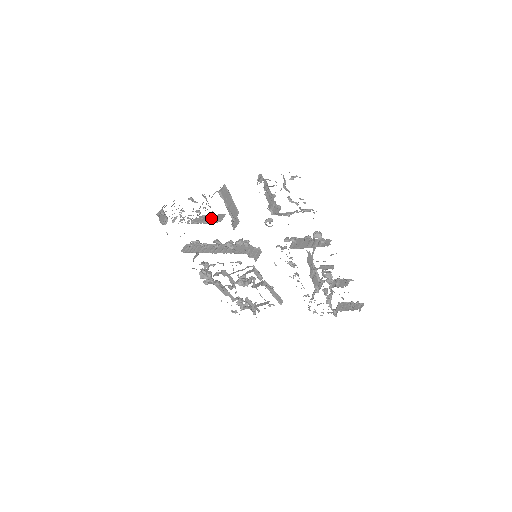
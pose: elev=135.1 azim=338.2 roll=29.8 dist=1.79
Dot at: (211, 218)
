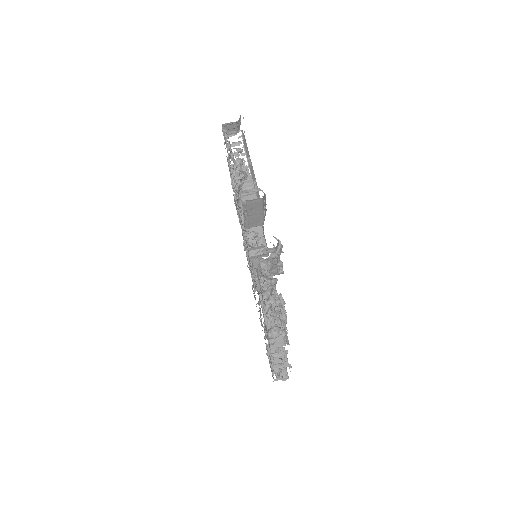
Dot at: occluded
